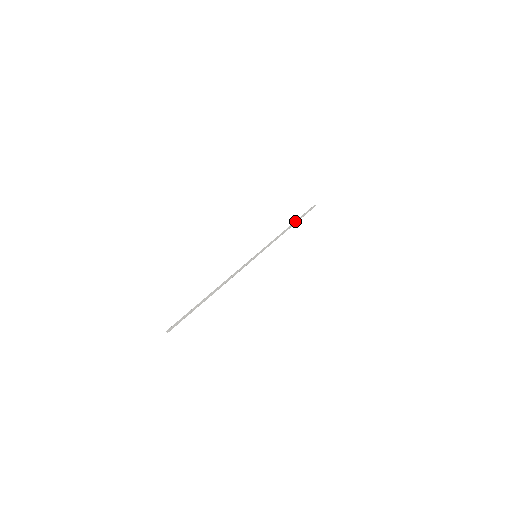
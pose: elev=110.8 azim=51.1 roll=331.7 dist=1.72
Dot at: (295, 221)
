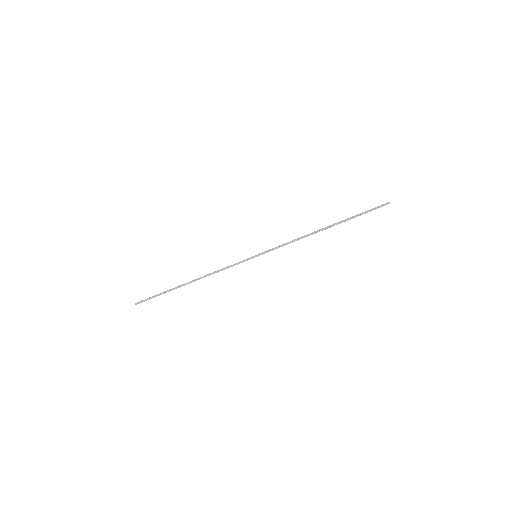
Dot at: (337, 222)
